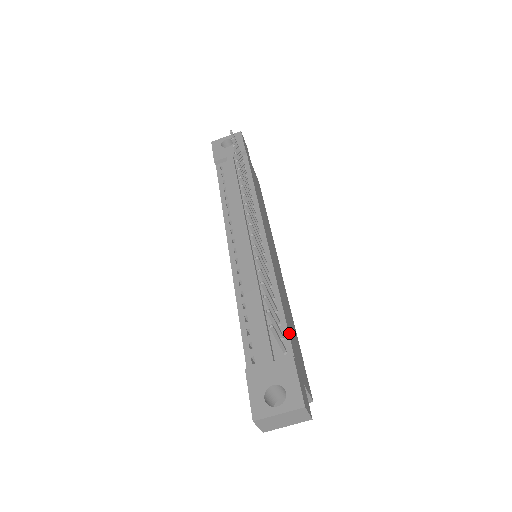
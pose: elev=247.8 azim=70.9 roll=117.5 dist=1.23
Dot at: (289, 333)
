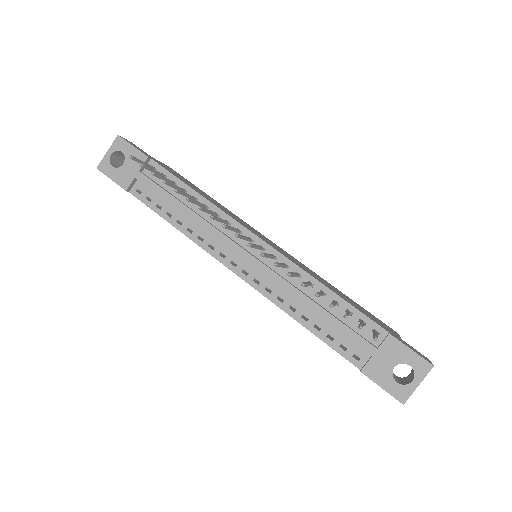
Dot at: (363, 314)
